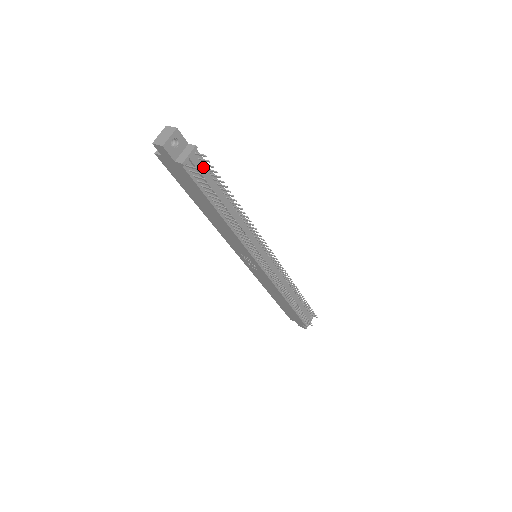
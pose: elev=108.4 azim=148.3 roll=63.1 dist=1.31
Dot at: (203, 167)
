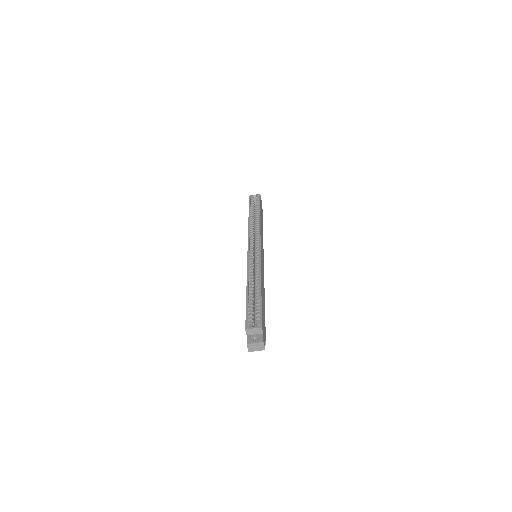
Dot at: occluded
